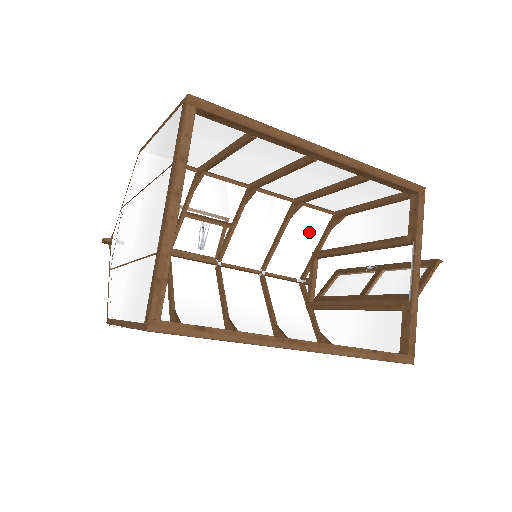
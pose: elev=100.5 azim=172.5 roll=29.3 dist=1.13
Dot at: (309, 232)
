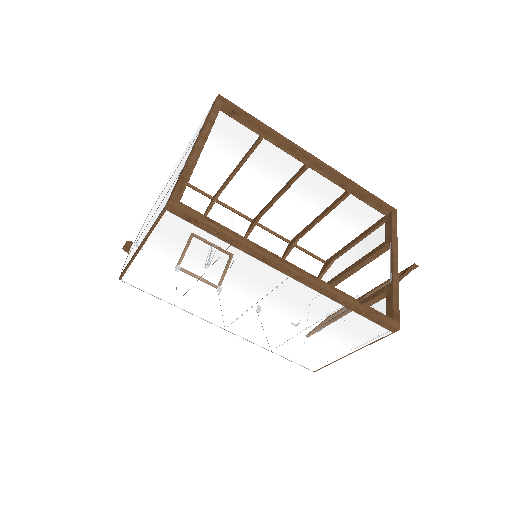
Dot at: occluded
